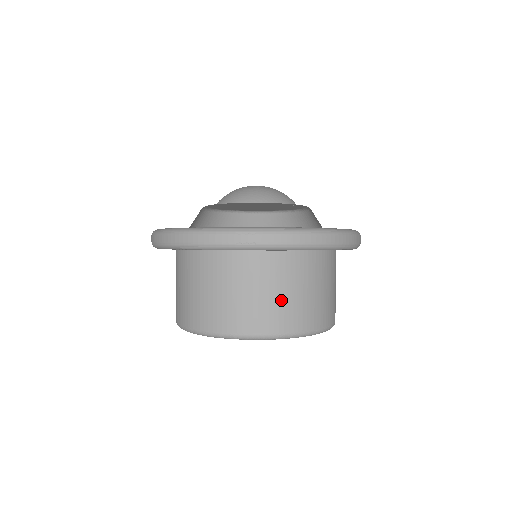
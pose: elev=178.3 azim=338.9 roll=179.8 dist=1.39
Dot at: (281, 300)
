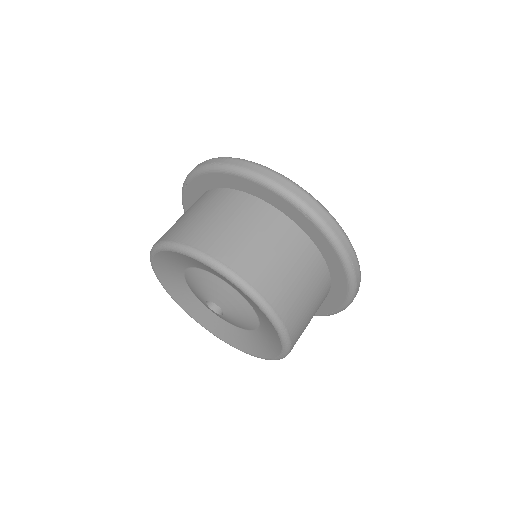
Dot at: (308, 317)
